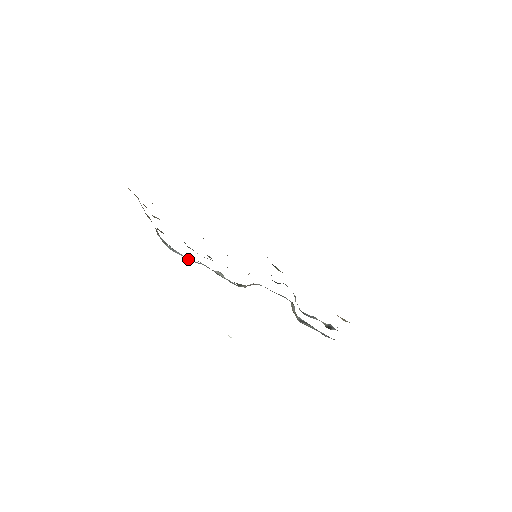
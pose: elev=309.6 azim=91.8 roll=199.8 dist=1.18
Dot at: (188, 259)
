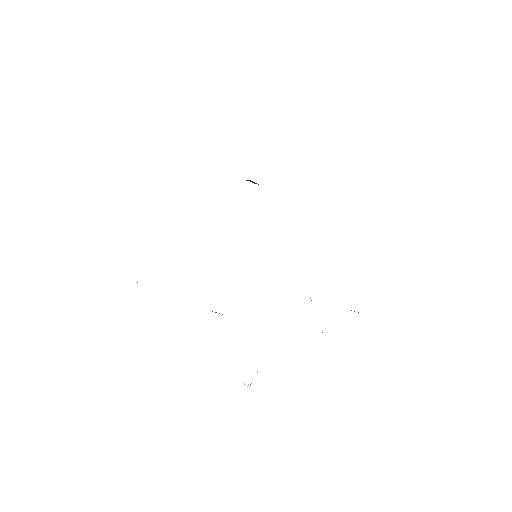
Dot at: occluded
